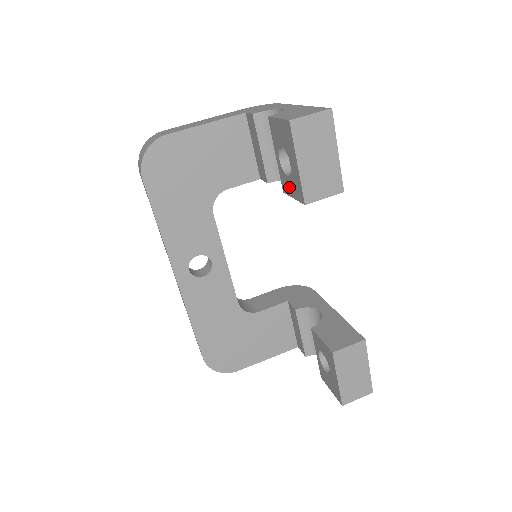
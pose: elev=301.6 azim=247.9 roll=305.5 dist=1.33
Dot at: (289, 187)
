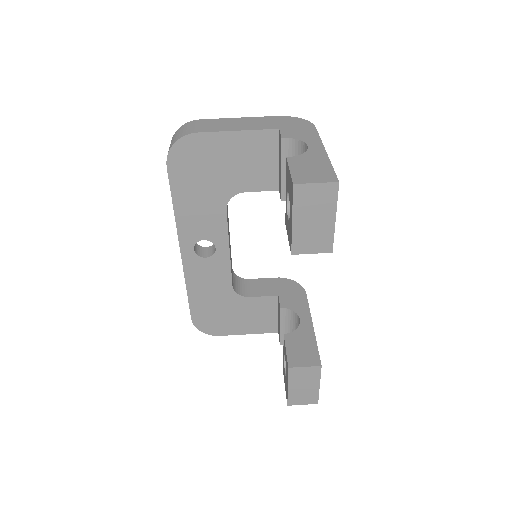
Dot at: (287, 227)
